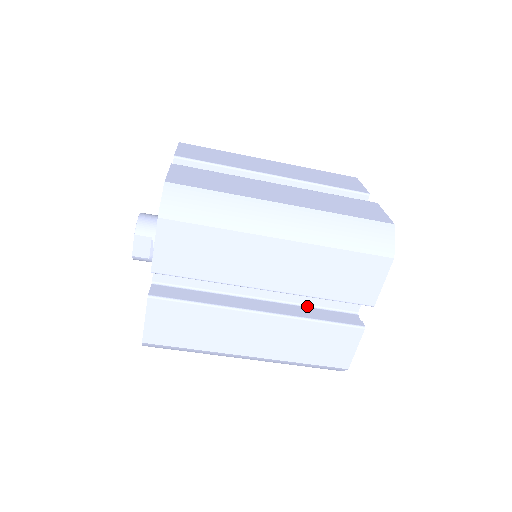
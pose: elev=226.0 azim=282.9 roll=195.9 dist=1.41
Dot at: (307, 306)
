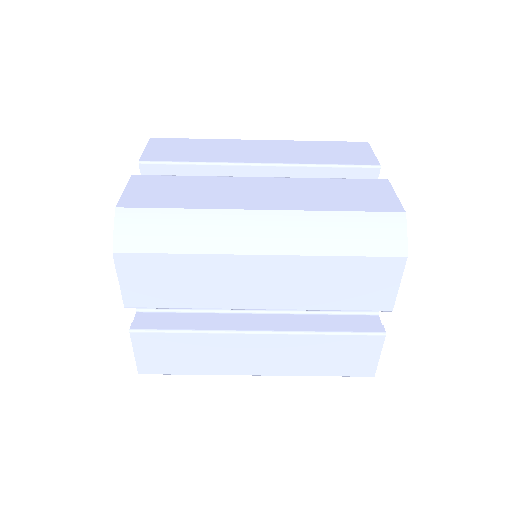
Dot at: (316, 313)
